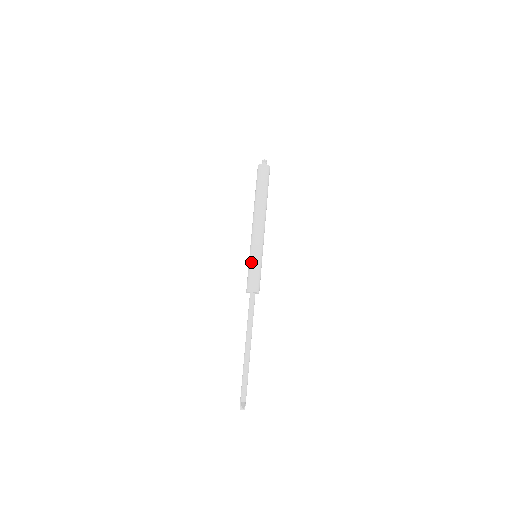
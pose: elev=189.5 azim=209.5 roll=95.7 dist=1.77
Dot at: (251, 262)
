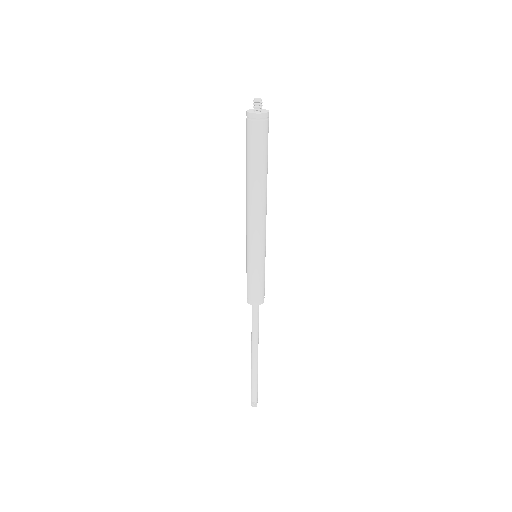
Dot at: (259, 271)
